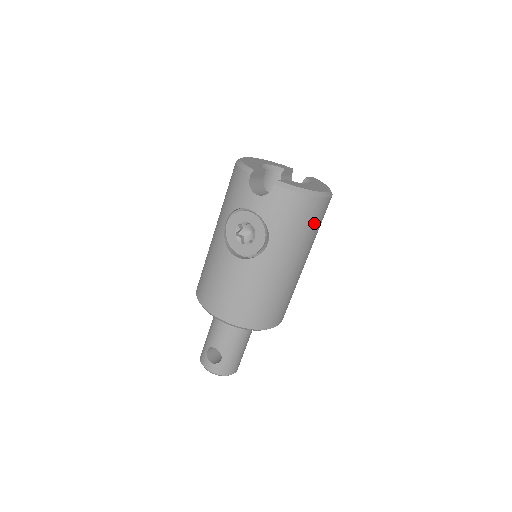
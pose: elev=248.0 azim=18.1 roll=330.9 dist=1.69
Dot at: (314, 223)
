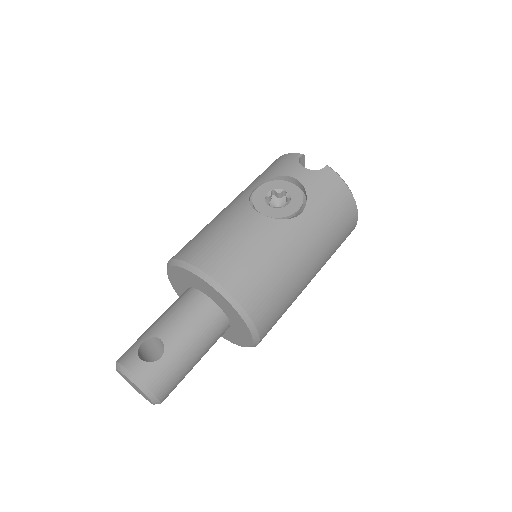
Dot at: (342, 230)
